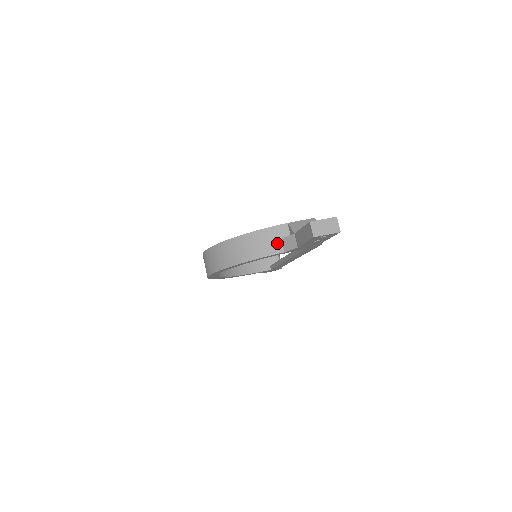
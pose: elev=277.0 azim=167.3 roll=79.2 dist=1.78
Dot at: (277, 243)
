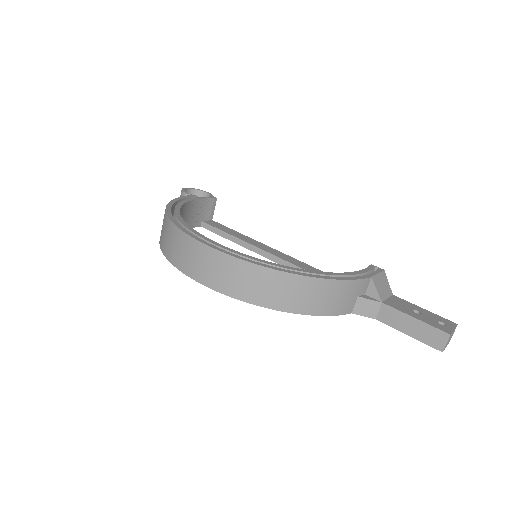
Dot at: (352, 301)
